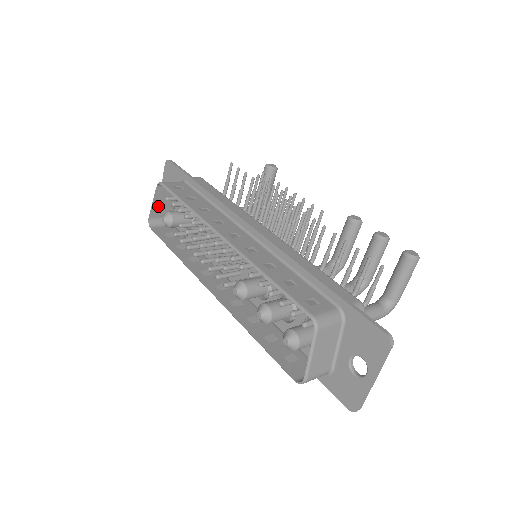
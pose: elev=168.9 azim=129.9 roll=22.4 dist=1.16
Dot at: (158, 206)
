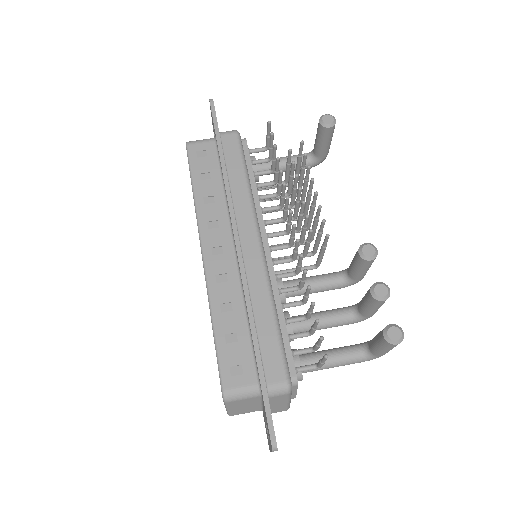
Dot at: occluded
